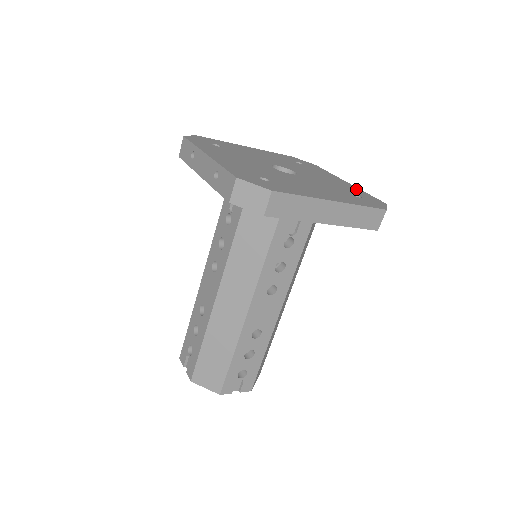
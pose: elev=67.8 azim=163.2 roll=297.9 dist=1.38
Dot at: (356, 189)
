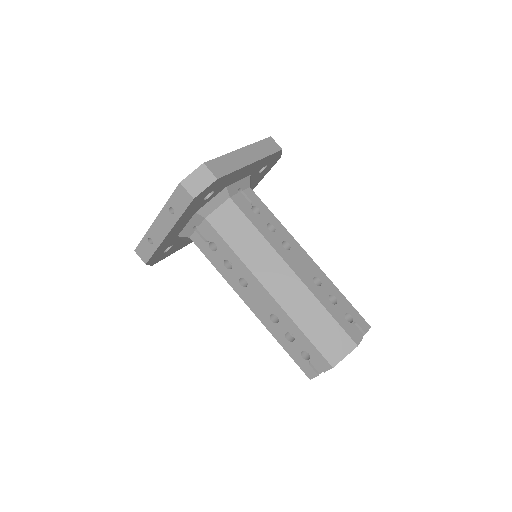
Dot at: occluded
